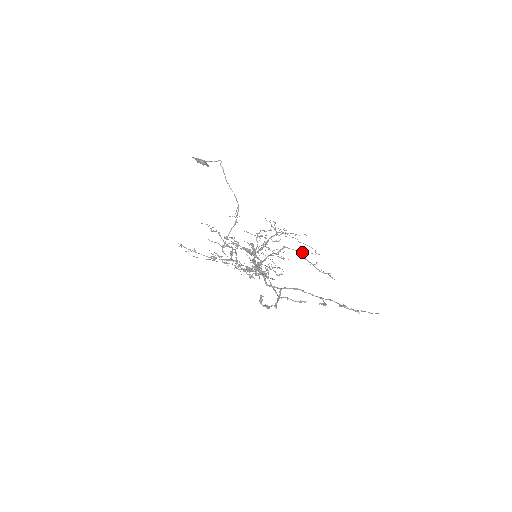
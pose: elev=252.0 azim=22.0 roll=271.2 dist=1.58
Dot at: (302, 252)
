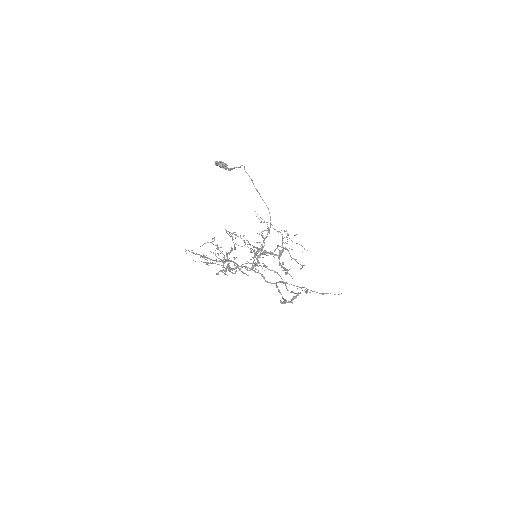
Dot at: occluded
